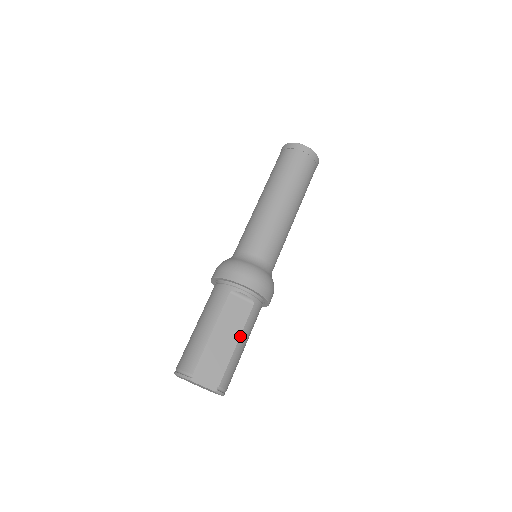
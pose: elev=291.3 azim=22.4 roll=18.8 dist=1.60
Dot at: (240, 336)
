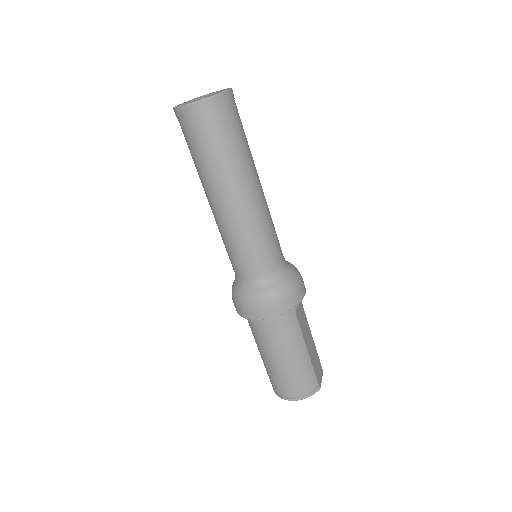
Dot at: occluded
